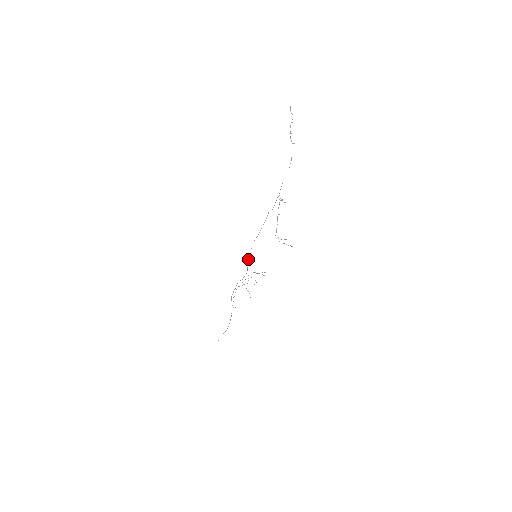
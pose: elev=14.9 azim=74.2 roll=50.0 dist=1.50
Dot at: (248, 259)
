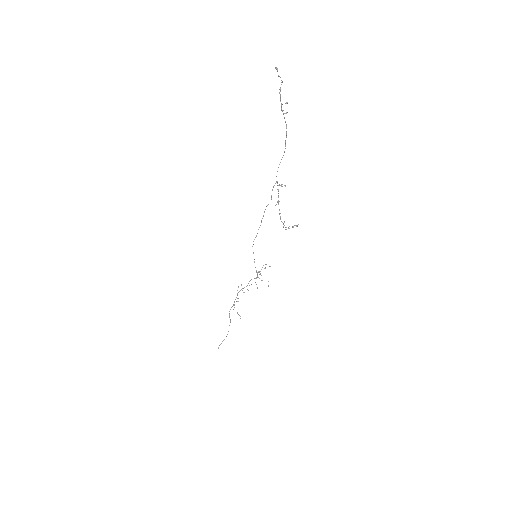
Dot at: occluded
